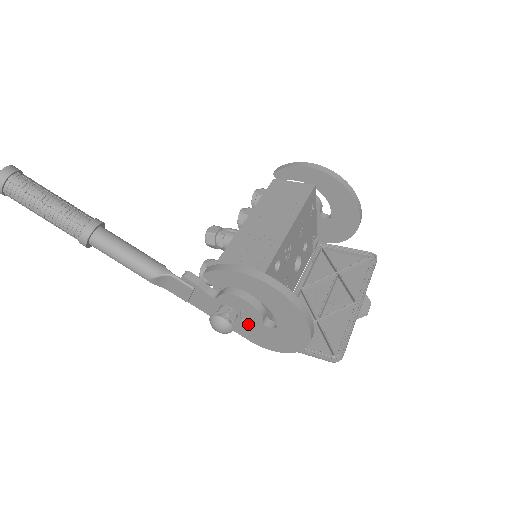
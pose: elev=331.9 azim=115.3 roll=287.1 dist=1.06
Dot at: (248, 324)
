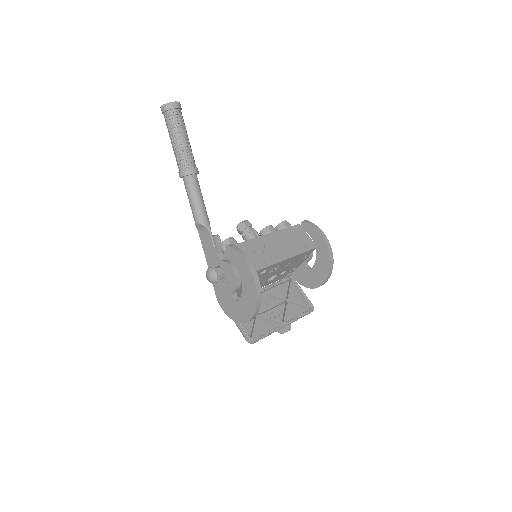
Dot at: (224, 287)
